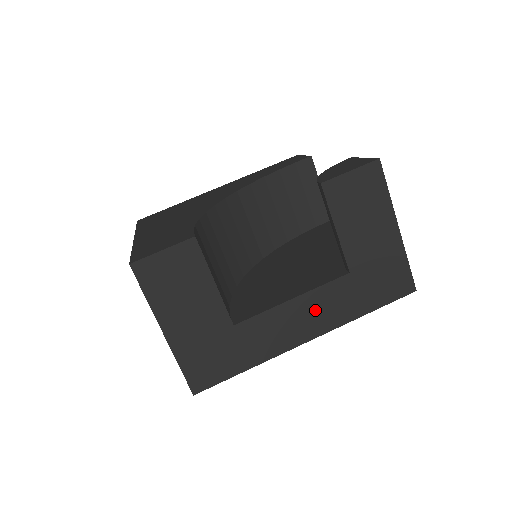
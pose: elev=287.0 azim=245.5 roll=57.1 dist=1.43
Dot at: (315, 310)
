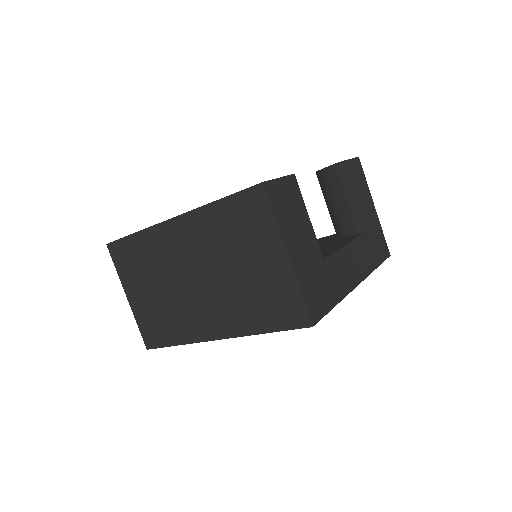
Dot at: (357, 258)
